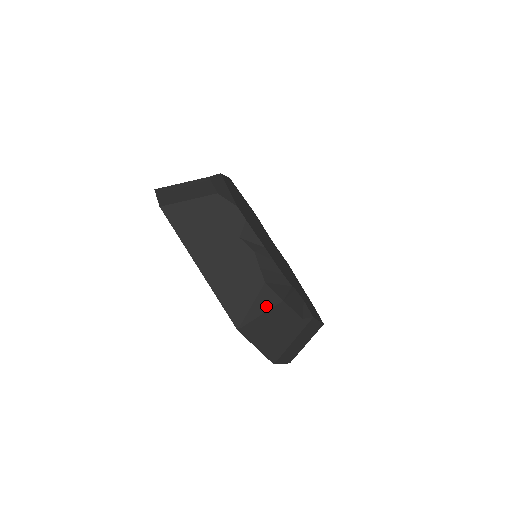
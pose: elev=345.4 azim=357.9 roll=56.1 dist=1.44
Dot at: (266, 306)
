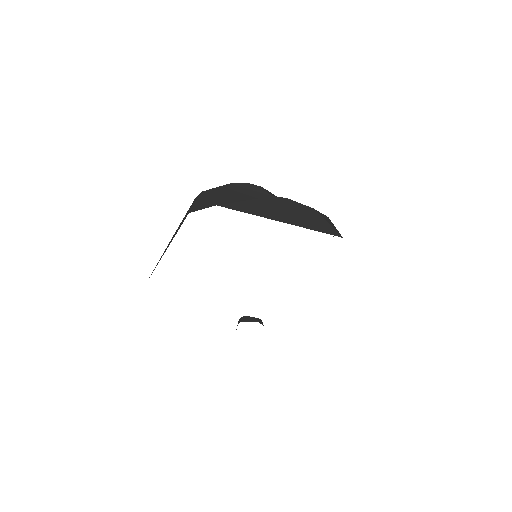
Dot at: (330, 221)
